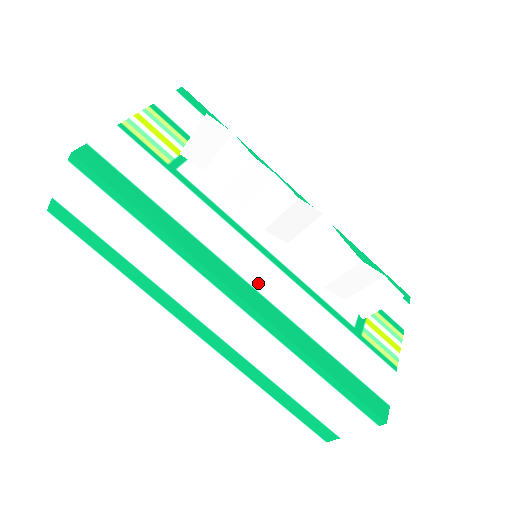
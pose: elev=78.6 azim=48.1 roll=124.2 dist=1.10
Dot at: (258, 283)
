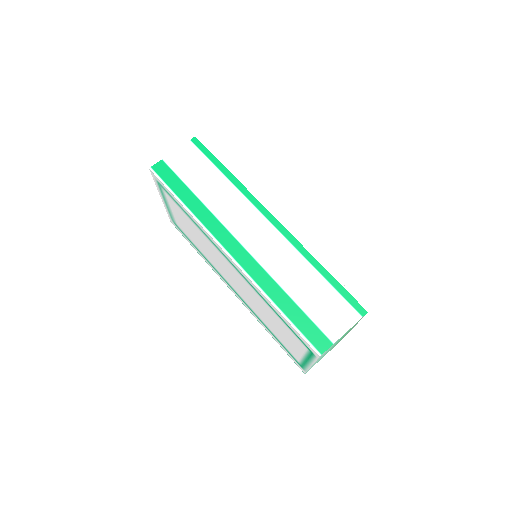
Dot at: occluded
